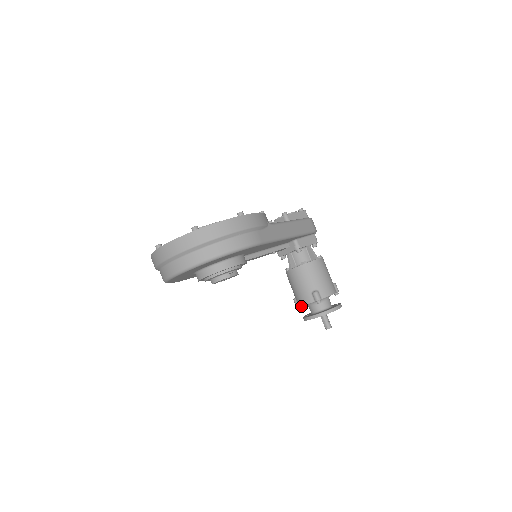
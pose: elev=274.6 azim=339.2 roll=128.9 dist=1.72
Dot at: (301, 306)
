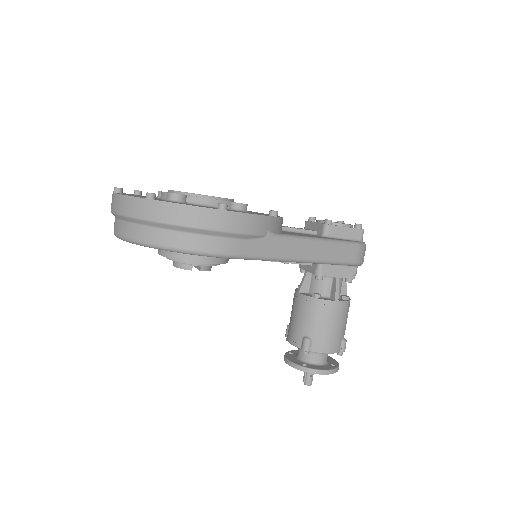
Dot at: occluded
